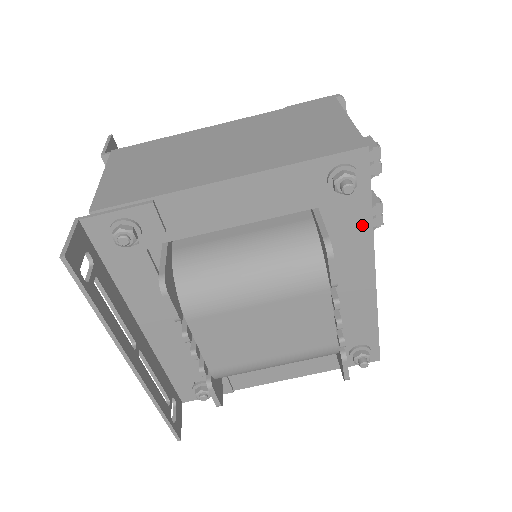
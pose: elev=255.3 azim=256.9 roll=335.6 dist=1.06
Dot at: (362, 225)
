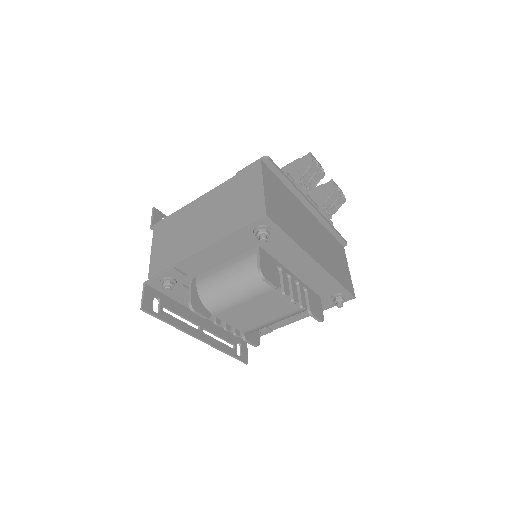
Dot at: (290, 245)
